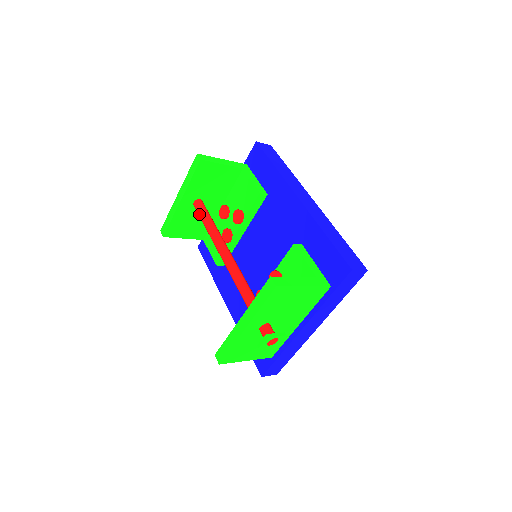
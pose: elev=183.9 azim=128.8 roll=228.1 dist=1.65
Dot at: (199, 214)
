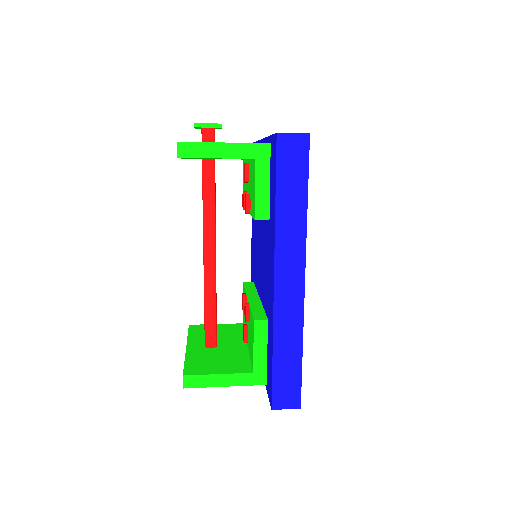
Dot at: (202, 182)
